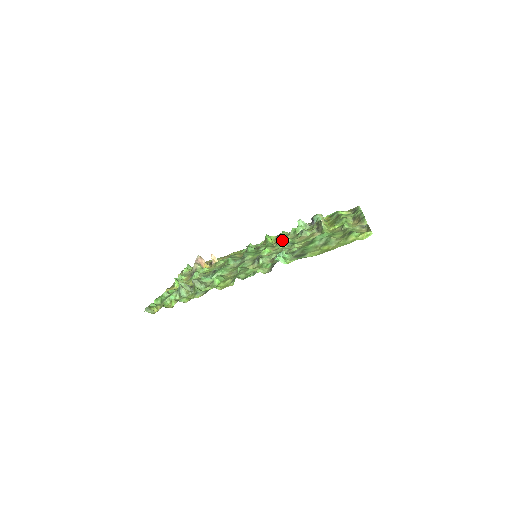
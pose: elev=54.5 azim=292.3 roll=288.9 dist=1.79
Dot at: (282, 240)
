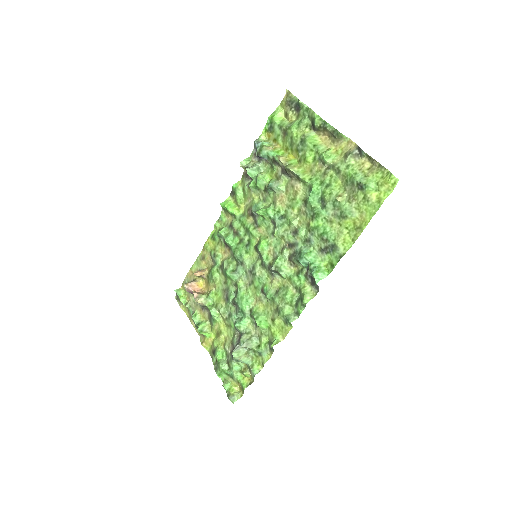
Dot at: (261, 216)
